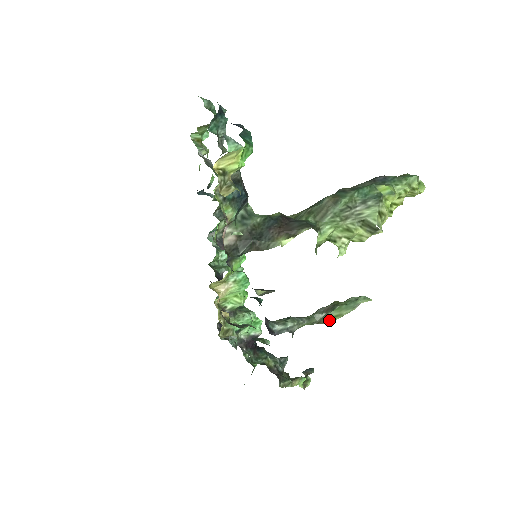
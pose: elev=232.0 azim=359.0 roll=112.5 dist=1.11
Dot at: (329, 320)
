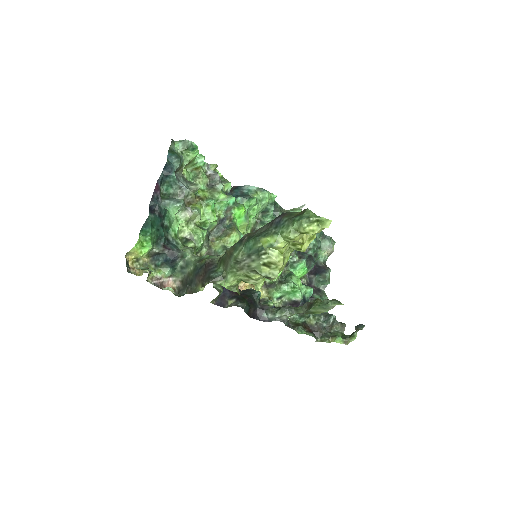
Dot at: (314, 313)
